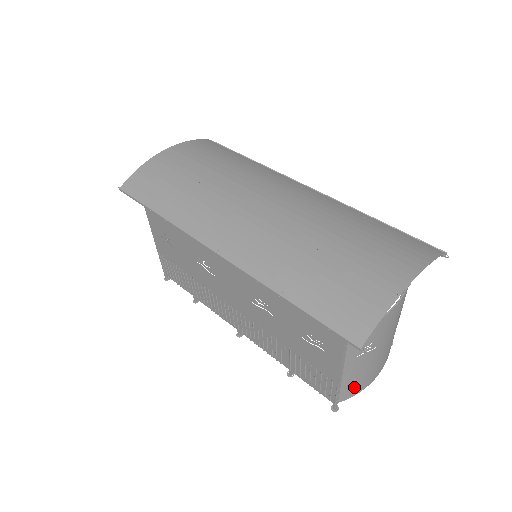
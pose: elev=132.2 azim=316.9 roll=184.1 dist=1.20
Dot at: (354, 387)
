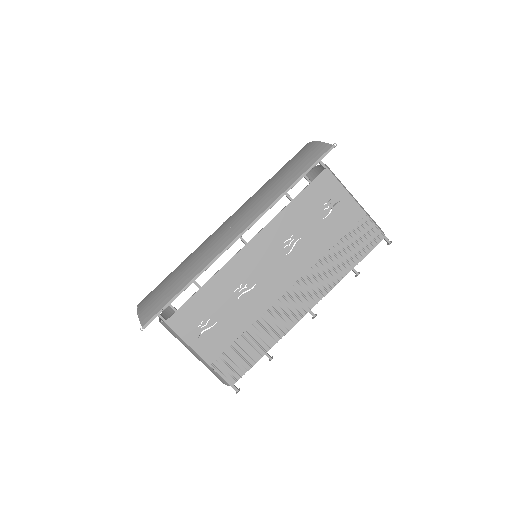
Dot at: occluded
